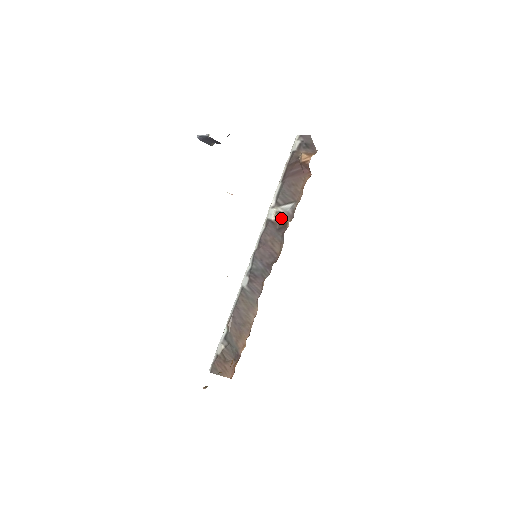
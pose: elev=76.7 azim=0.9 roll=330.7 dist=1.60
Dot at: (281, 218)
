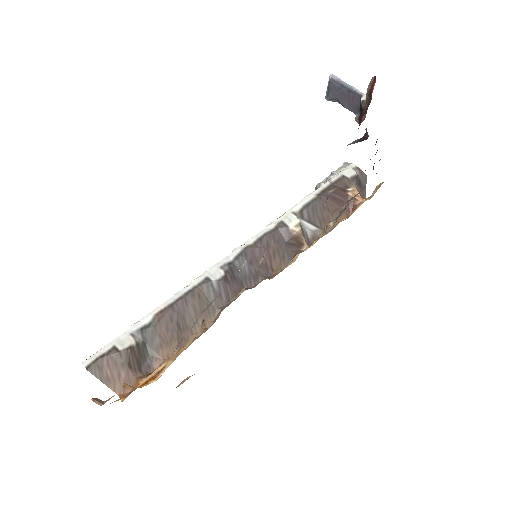
Dot at: (301, 234)
